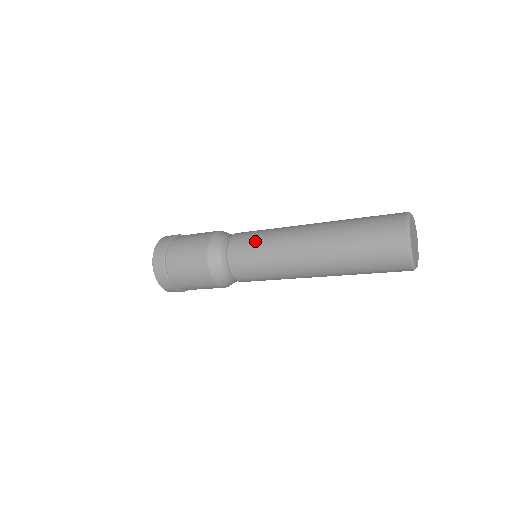
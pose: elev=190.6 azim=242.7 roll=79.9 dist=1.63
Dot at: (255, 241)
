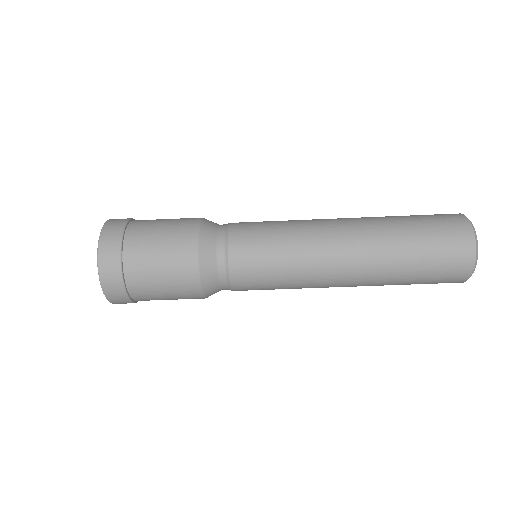
Dot at: (271, 235)
